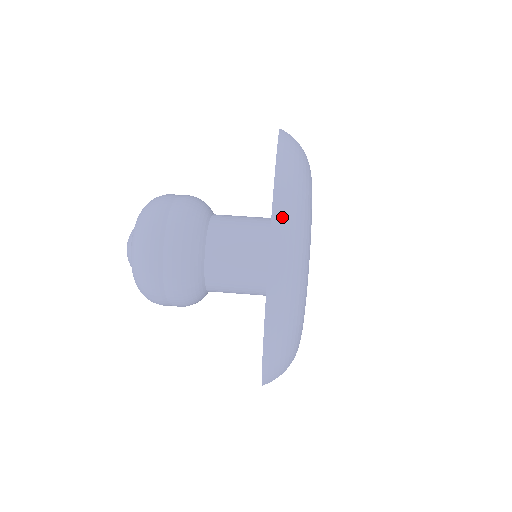
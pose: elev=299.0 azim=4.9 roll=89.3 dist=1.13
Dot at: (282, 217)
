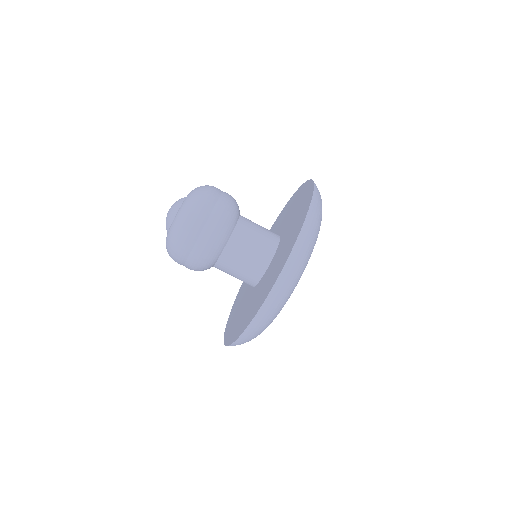
Dot at: (299, 250)
